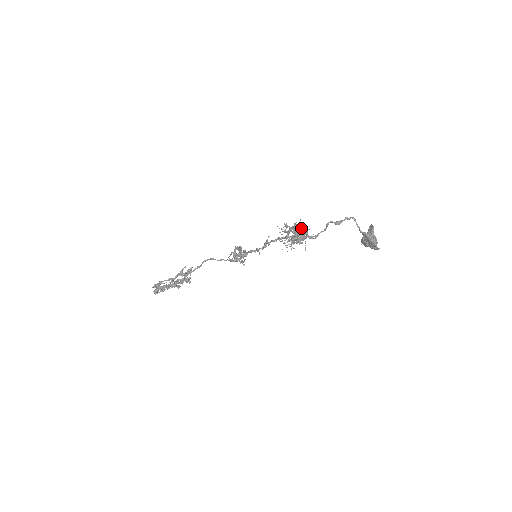
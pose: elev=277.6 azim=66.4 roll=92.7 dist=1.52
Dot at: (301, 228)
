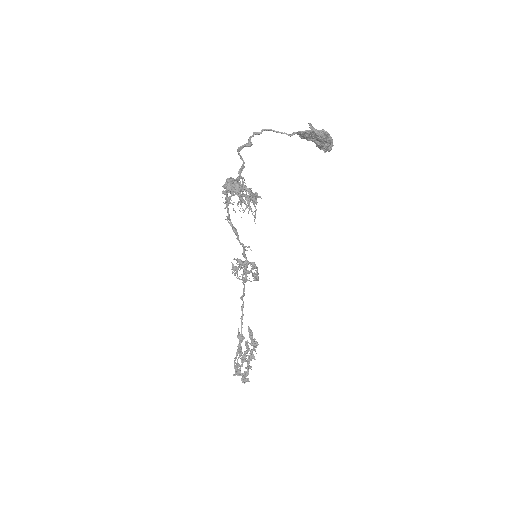
Dot at: (227, 180)
